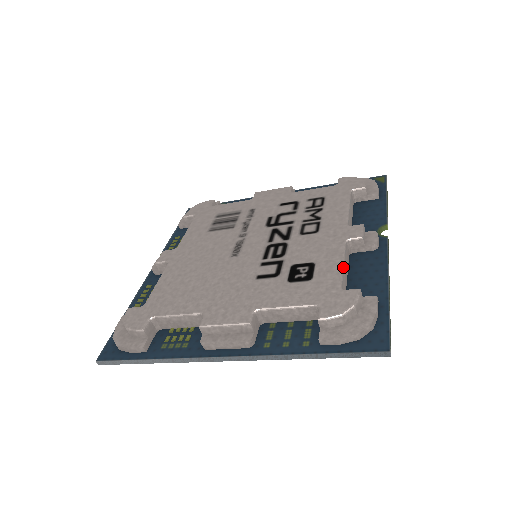
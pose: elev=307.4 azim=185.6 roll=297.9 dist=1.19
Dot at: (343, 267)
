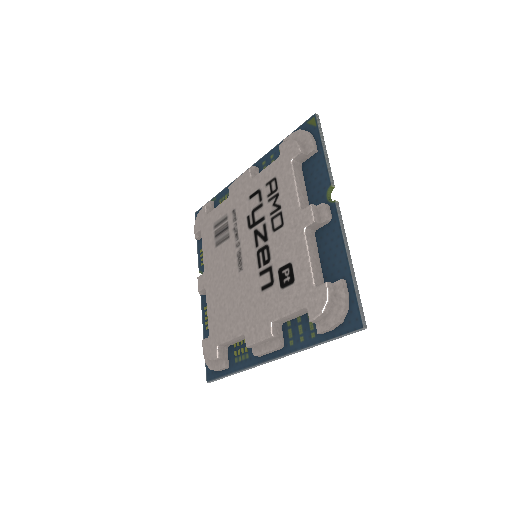
Dot at: (310, 261)
